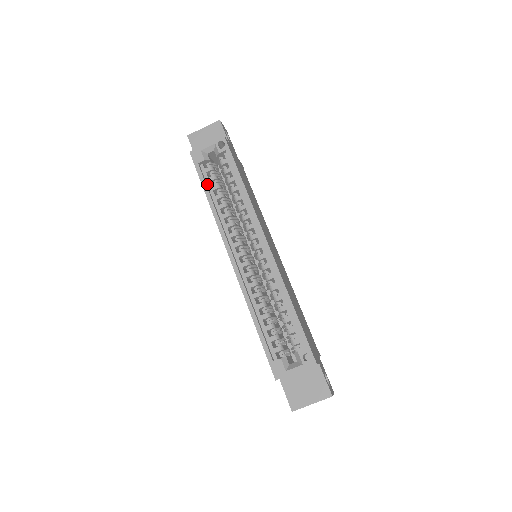
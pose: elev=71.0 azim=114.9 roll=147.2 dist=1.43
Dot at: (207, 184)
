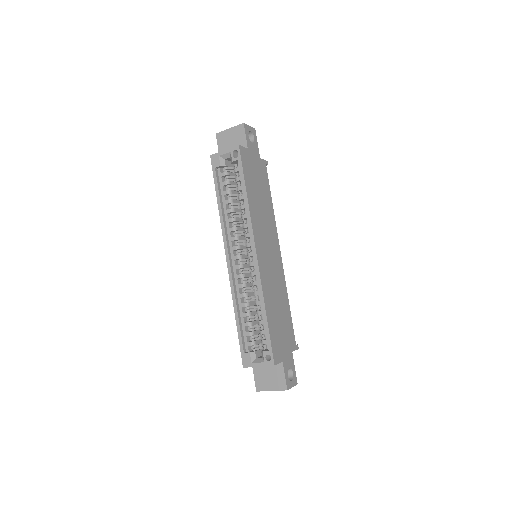
Dot at: (220, 188)
